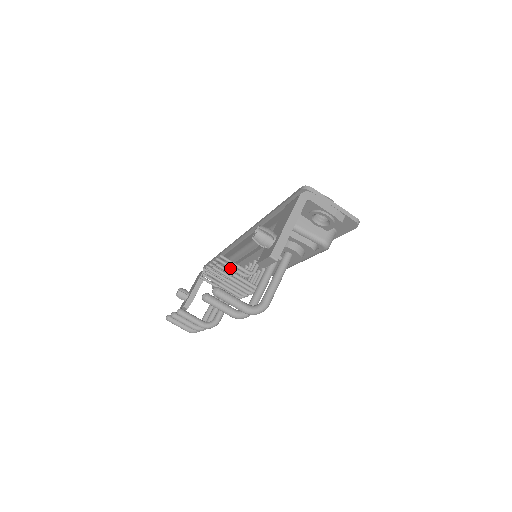
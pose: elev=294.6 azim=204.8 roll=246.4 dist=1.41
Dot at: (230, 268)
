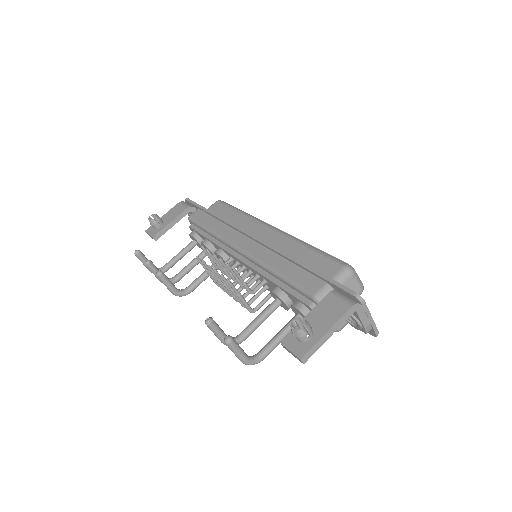
Dot at: (234, 276)
